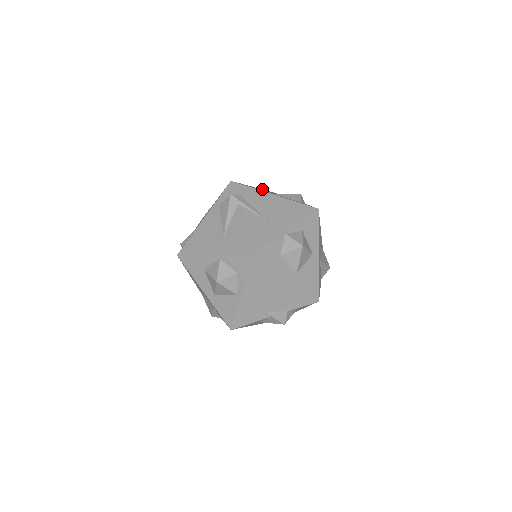
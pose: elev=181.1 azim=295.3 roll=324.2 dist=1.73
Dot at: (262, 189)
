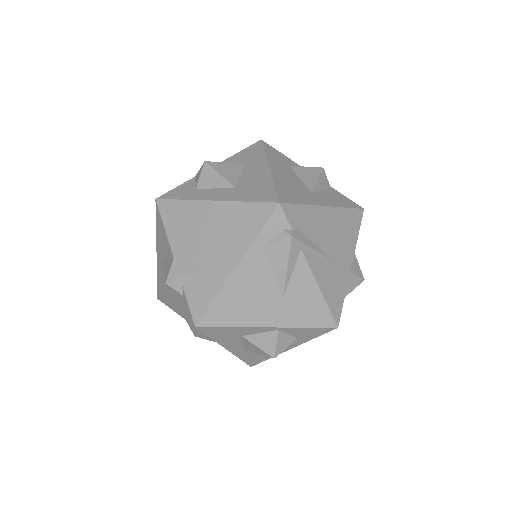
Dot at: (269, 160)
